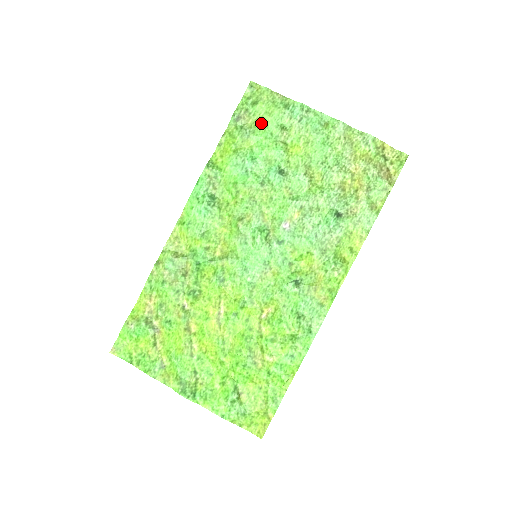
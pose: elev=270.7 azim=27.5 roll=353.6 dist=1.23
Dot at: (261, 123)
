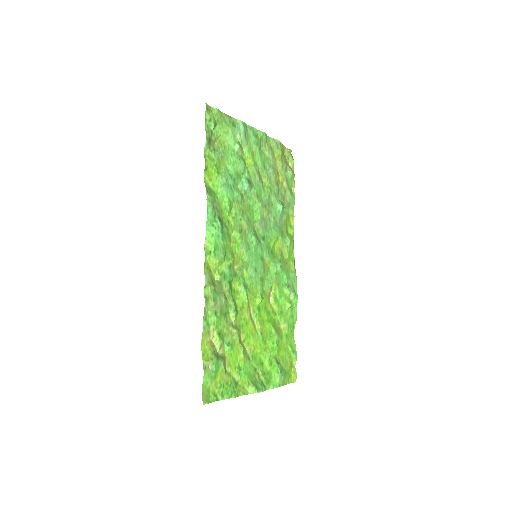
Dot at: (224, 142)
